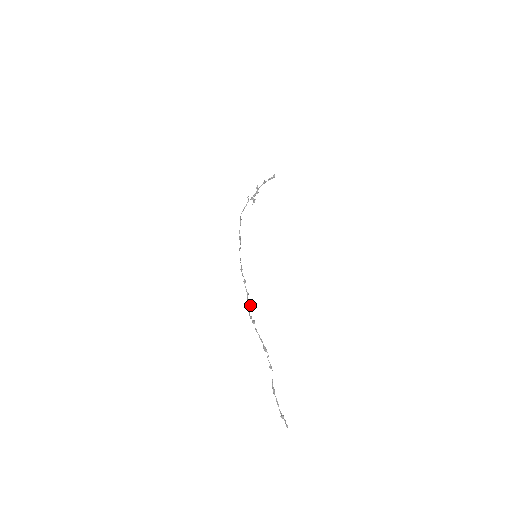
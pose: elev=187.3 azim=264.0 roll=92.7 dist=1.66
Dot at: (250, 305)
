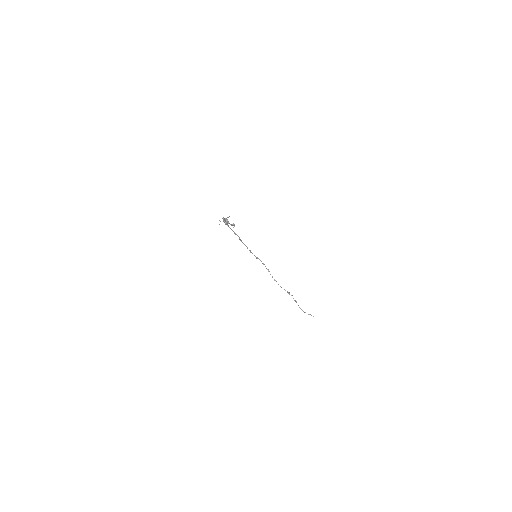
Dot at: (268, 271)
